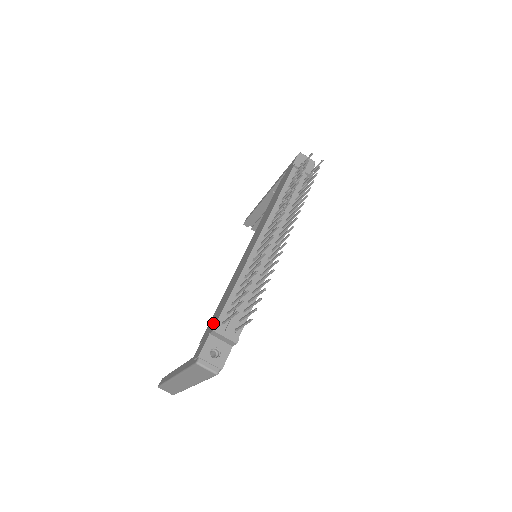
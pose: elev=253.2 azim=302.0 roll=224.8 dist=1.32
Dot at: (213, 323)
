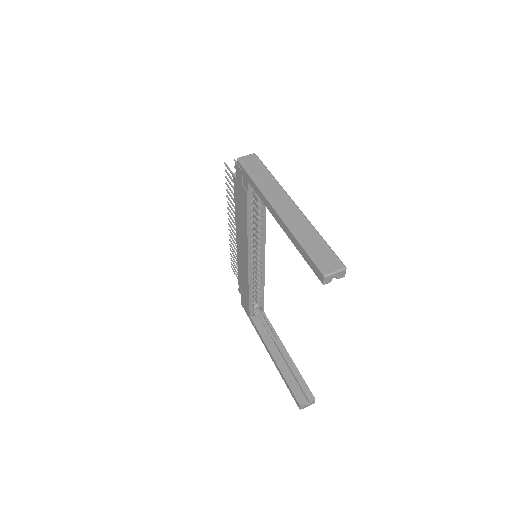
Dot at: (238, 190)
